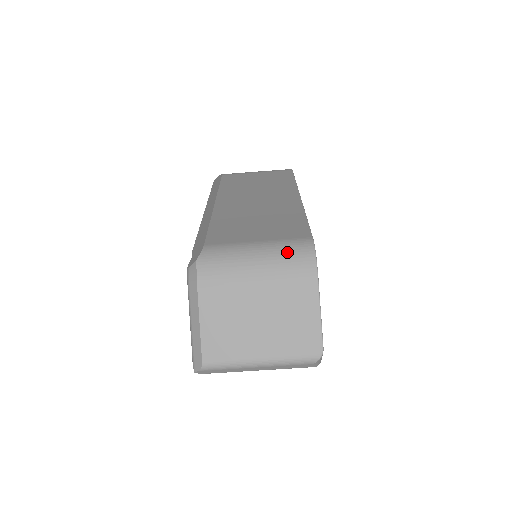
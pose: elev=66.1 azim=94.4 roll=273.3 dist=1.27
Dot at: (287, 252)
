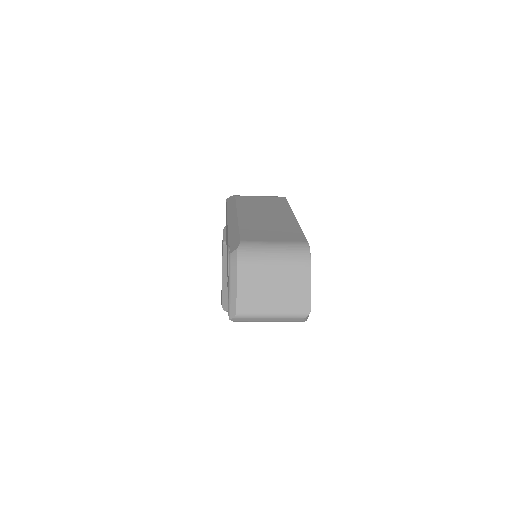
Dot at: (293, 249)
